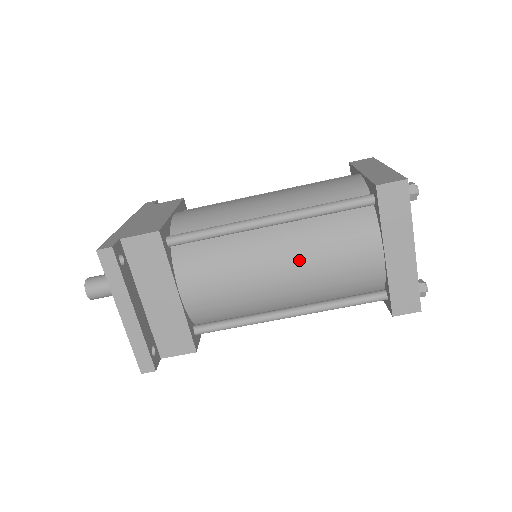
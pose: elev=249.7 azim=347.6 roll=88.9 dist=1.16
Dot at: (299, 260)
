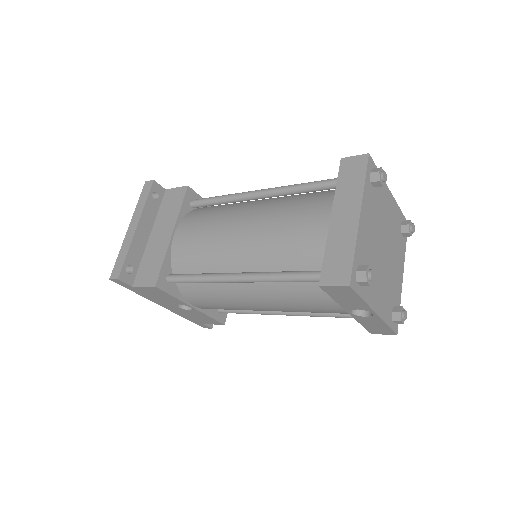
Dot at: (262, 218)
